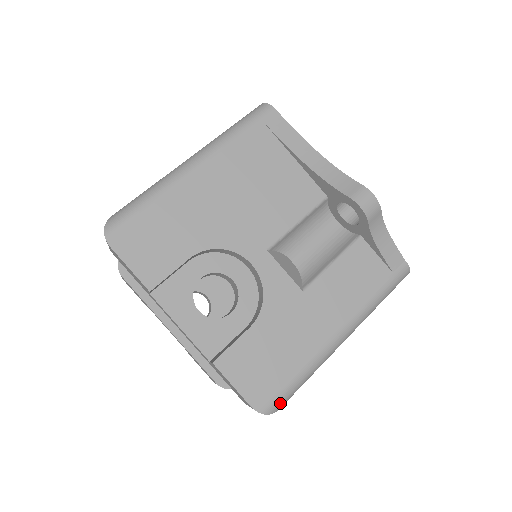
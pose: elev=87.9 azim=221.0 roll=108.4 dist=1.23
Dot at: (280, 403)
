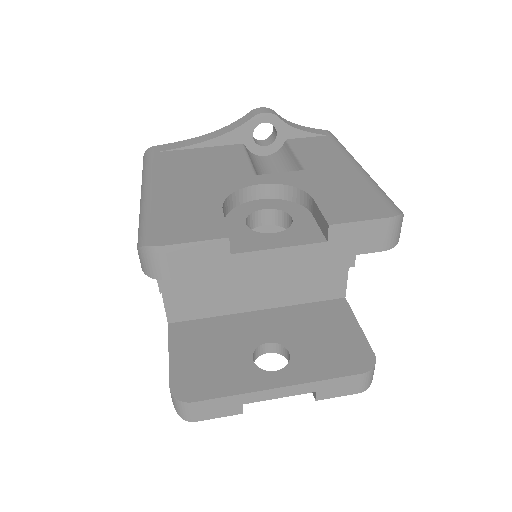
Dot at: (396, 207)
